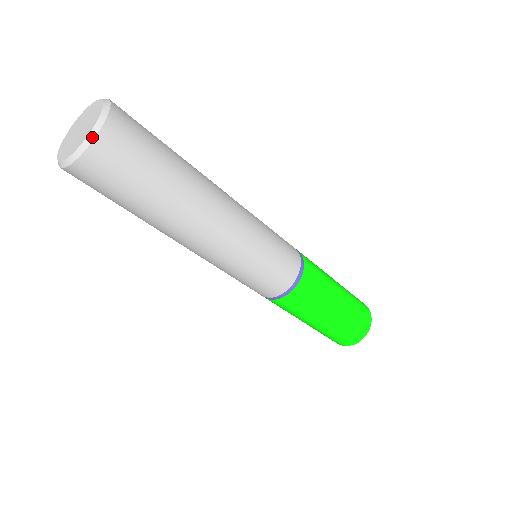
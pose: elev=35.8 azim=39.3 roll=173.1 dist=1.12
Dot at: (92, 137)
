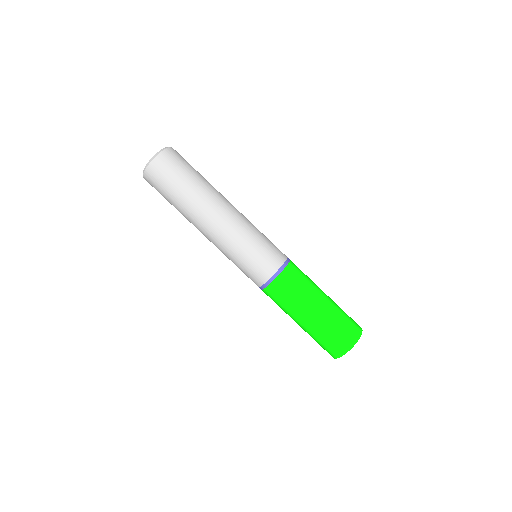
Dot at: (151, 160)
